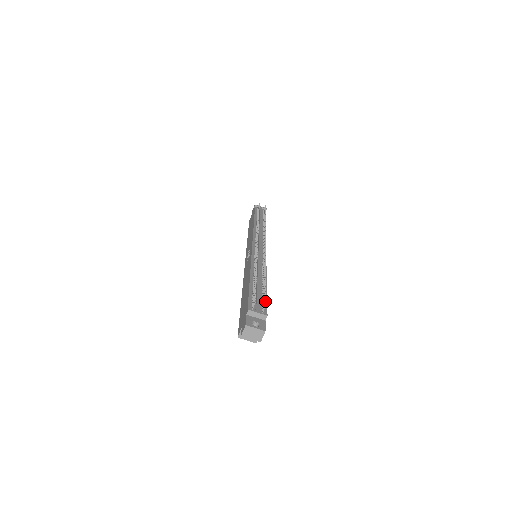
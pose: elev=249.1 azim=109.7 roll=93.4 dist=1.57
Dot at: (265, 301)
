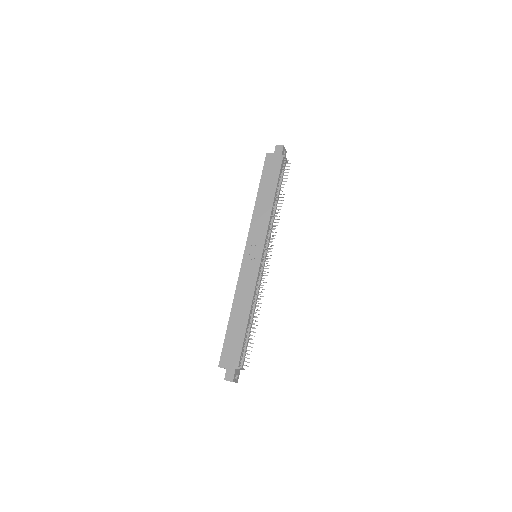
Dot at: occluded
